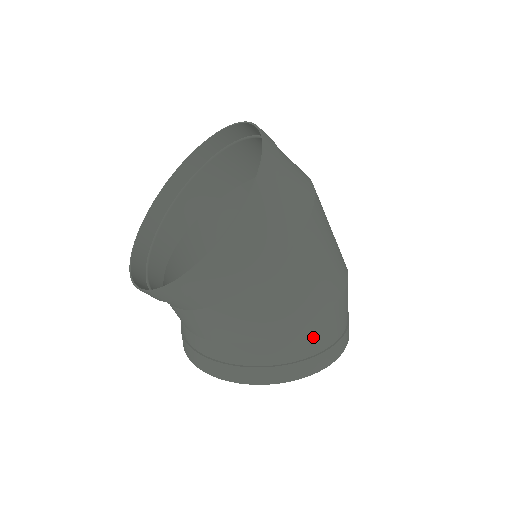
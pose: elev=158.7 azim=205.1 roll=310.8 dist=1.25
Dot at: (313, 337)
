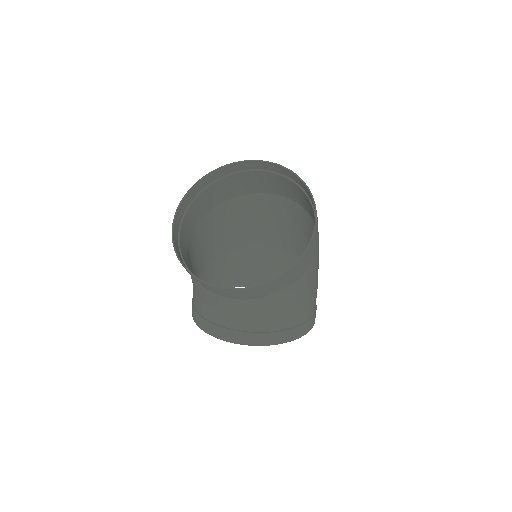
Dot at: occluded
